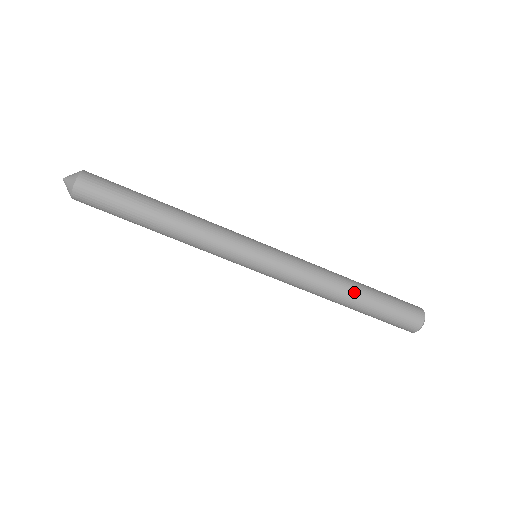
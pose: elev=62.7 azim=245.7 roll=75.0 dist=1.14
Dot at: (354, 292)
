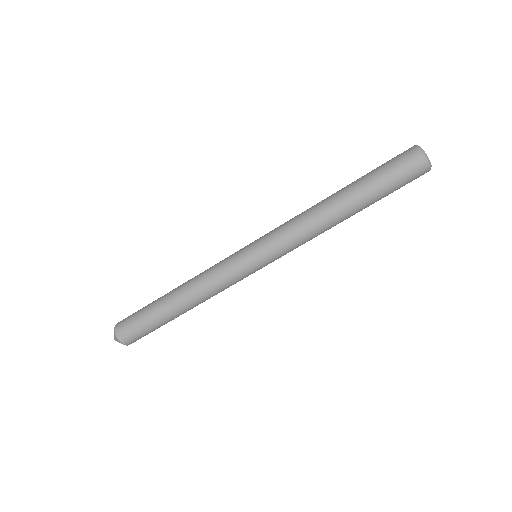
Dot at: (340, 197)
